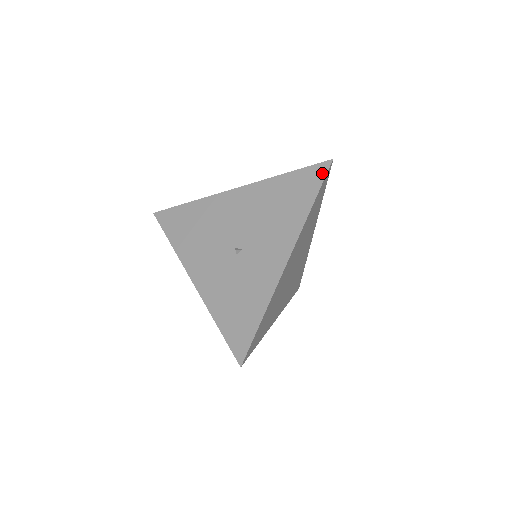
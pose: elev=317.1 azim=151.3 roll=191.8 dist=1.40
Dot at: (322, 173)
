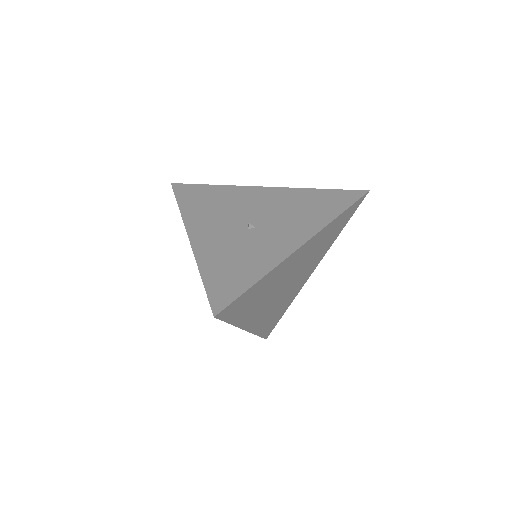
Dot at: (356, 196)
